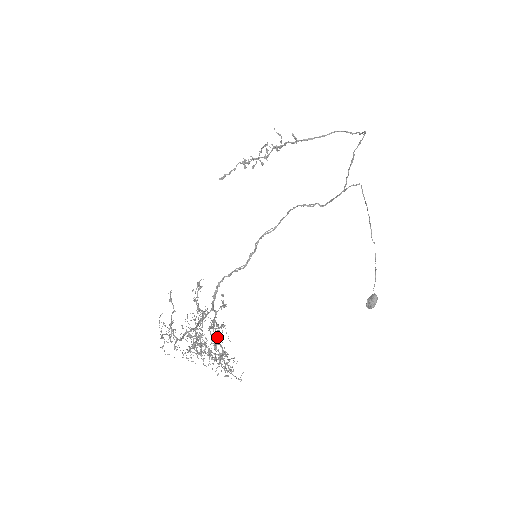
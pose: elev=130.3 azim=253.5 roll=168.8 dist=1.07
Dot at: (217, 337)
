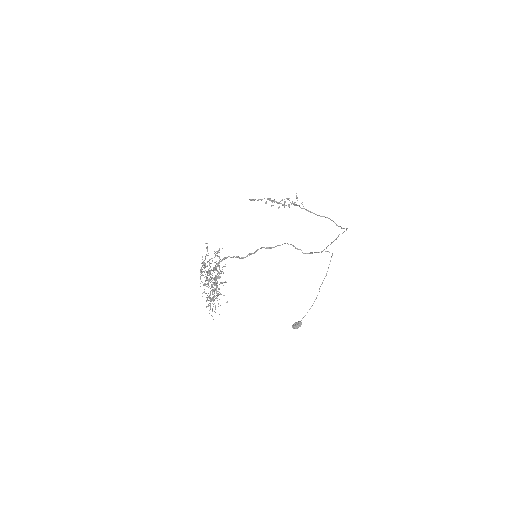
Dot at: occluded
